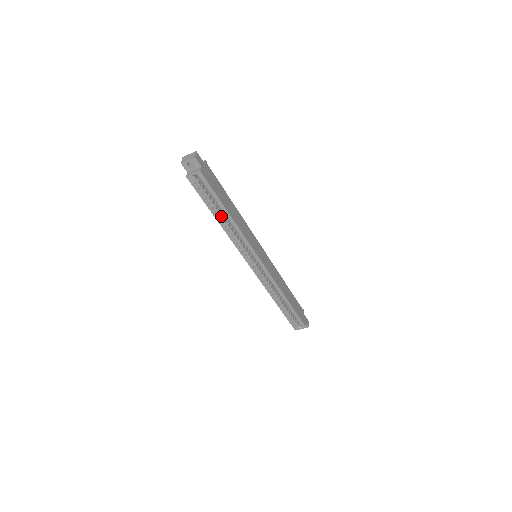
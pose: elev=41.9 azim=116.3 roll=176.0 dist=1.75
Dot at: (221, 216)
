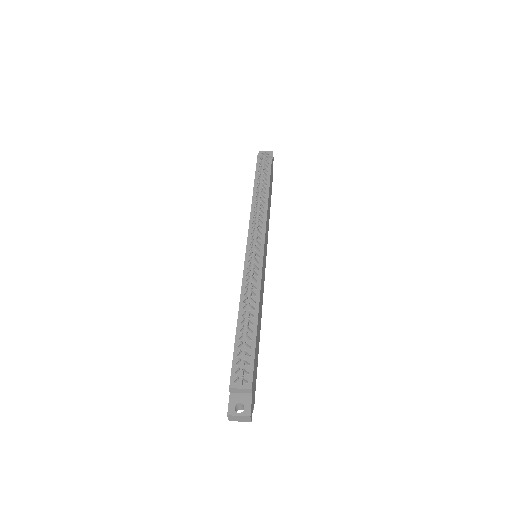
Dot at: occluded
